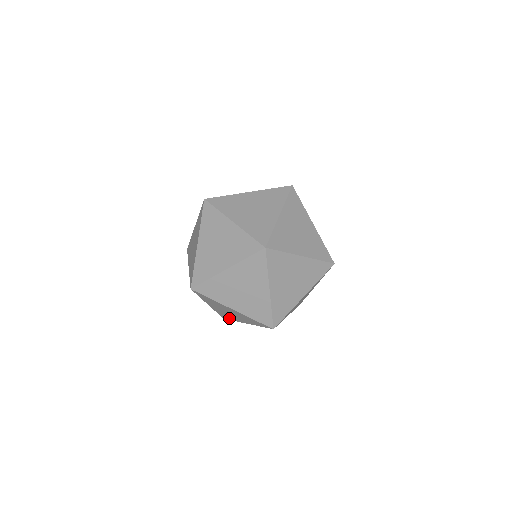
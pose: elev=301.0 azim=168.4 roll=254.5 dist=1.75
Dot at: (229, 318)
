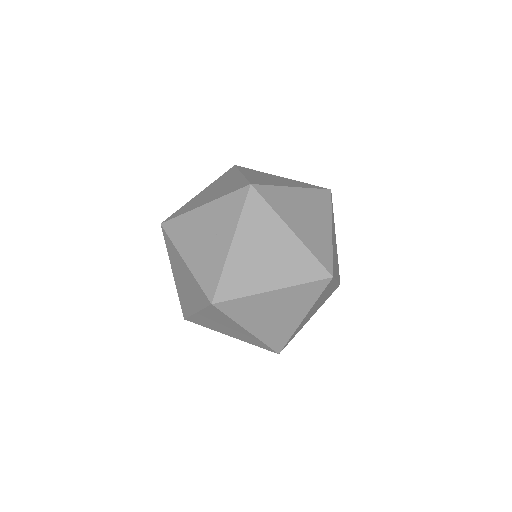
Dot at: (236, 289)
